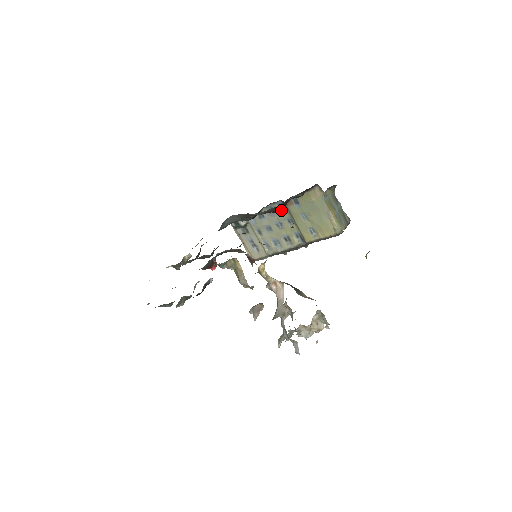
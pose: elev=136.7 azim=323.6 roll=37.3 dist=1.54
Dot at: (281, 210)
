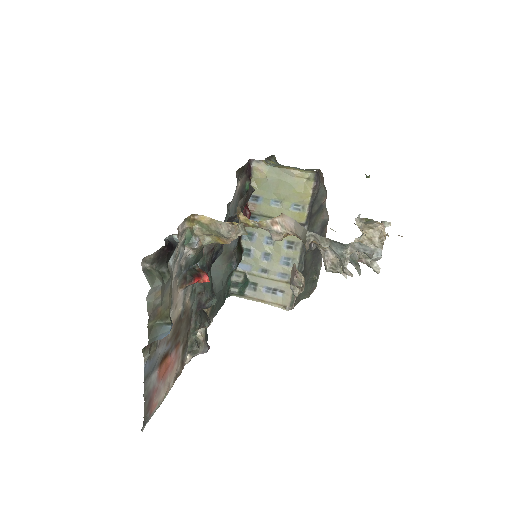
Dot at: (246, 212)
